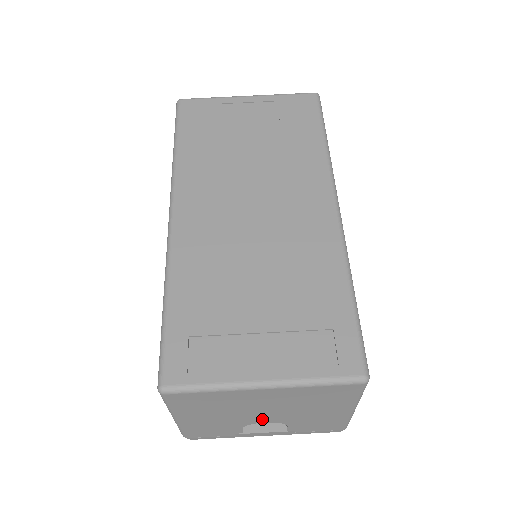
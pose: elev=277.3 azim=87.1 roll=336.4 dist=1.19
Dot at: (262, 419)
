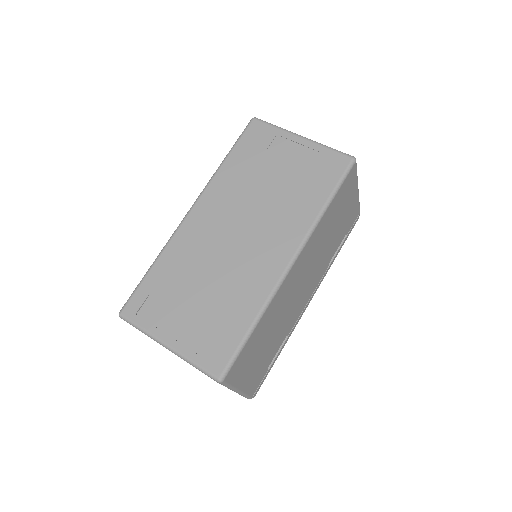
Dot at: occluded
